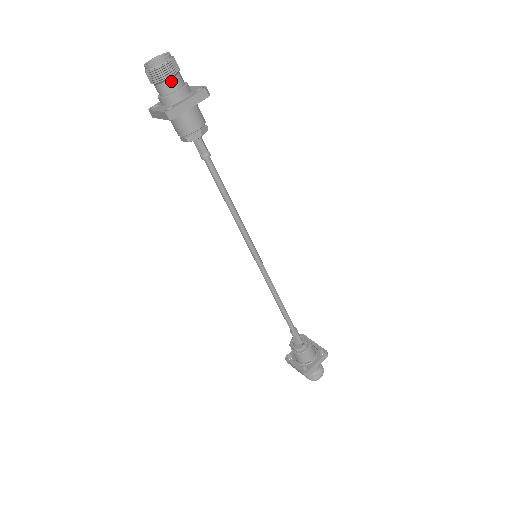
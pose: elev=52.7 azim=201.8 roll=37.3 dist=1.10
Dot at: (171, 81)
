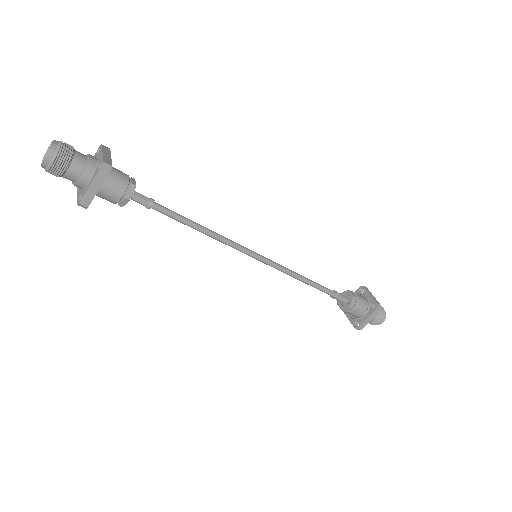
Dot at: (68, 172)
